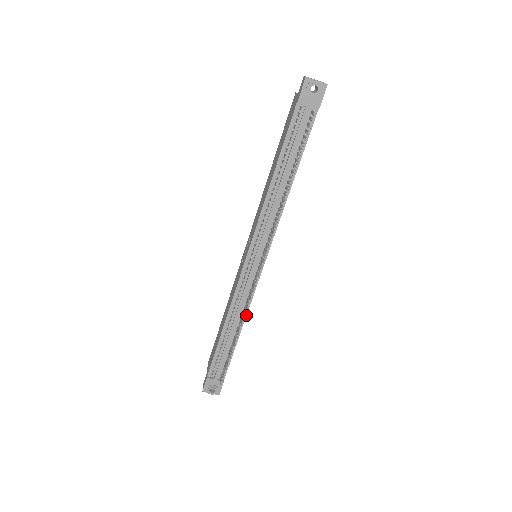
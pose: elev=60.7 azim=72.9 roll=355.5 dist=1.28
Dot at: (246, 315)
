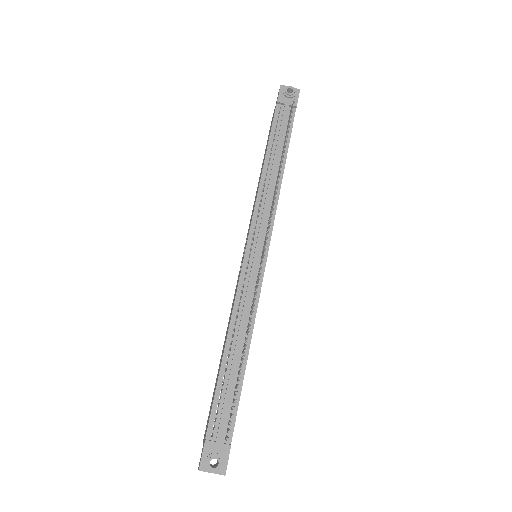
Dot at: (253, 326)
